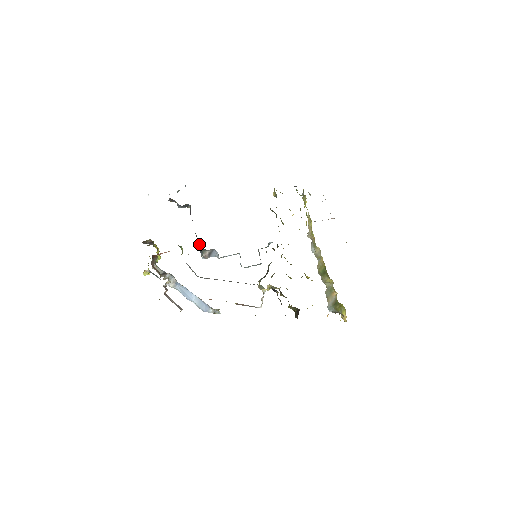
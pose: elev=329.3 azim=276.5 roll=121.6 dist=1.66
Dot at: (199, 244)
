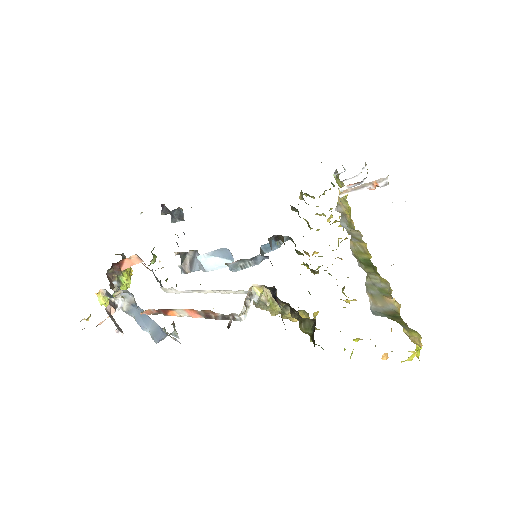
Dot at: occluded
